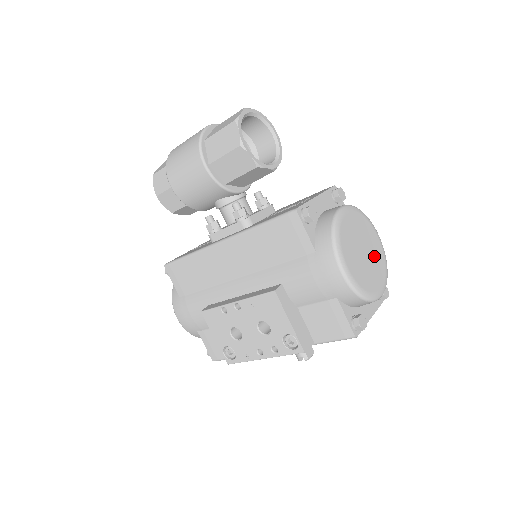
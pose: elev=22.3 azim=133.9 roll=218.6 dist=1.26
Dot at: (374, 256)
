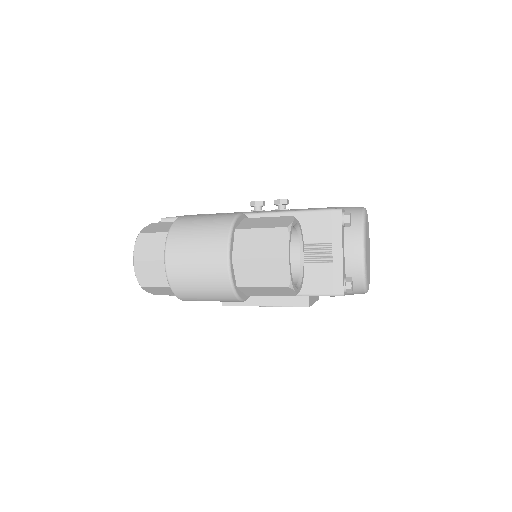
Dot at: (368, 237)
